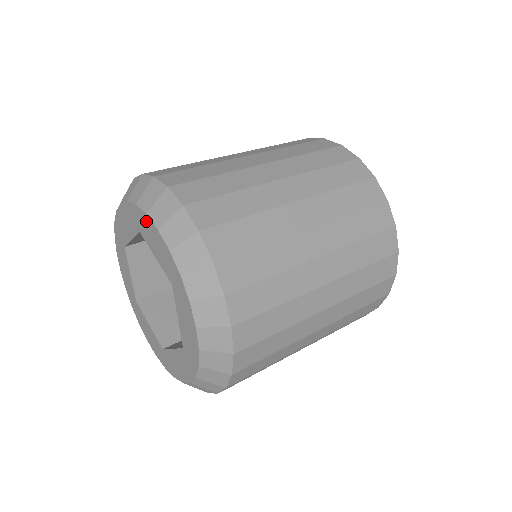
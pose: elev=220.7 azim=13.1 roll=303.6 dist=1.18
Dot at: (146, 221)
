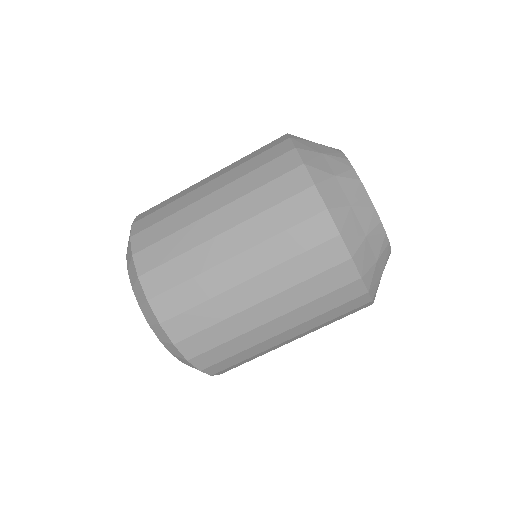
Dot at: occluded
